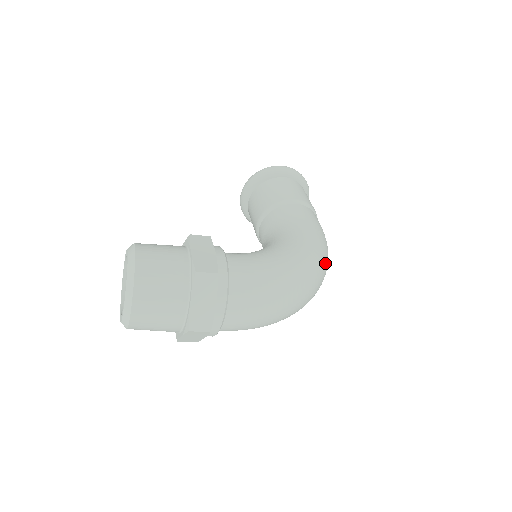
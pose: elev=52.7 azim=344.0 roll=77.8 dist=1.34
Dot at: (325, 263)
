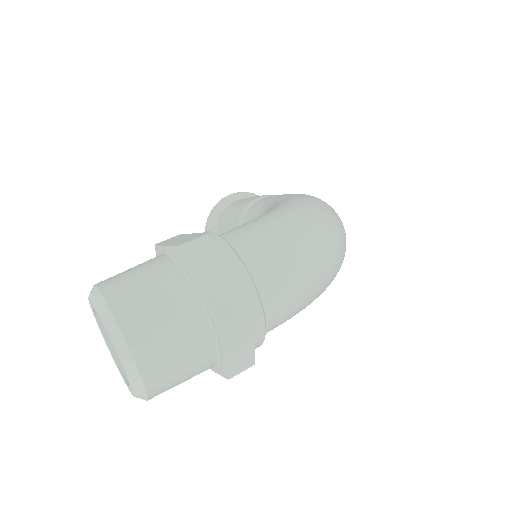
Dot at: occluded
